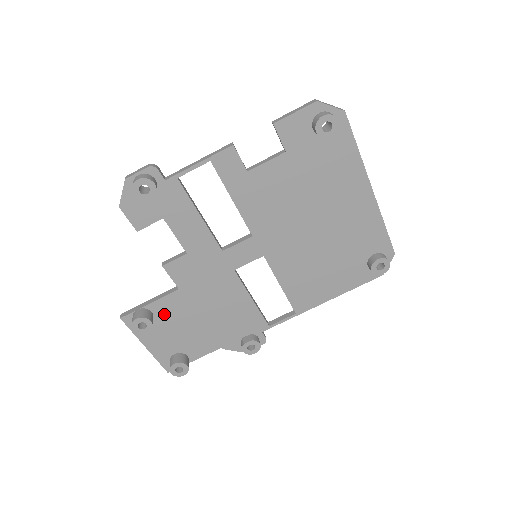
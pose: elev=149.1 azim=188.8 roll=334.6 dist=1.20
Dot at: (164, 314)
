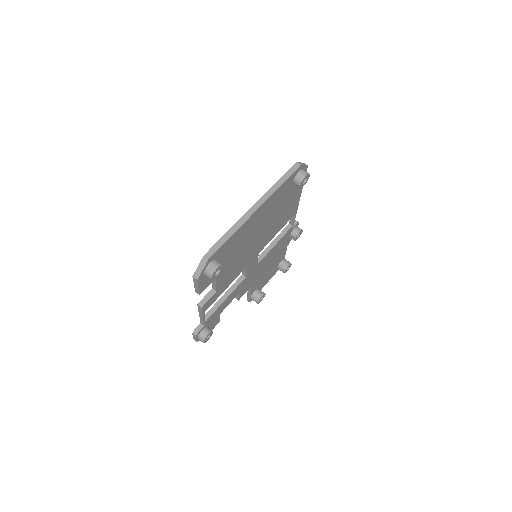
Dot at: (258, 285)
